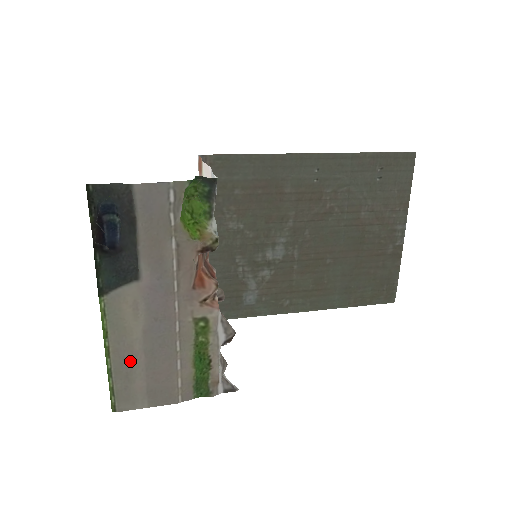
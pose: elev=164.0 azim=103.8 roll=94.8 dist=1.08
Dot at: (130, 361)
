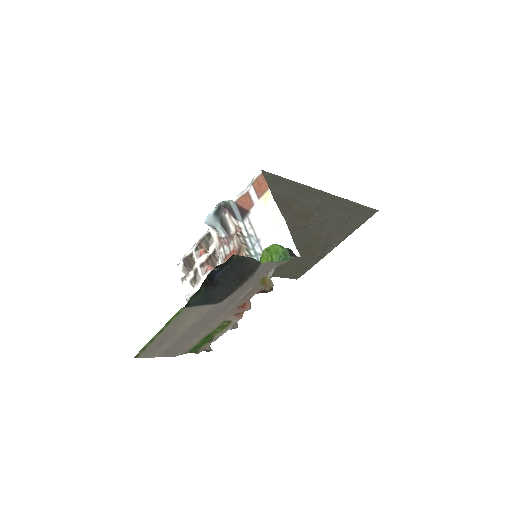
Dot at: (170, 337)
